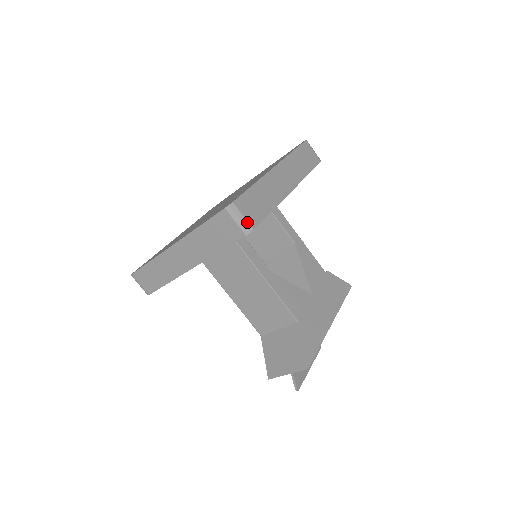
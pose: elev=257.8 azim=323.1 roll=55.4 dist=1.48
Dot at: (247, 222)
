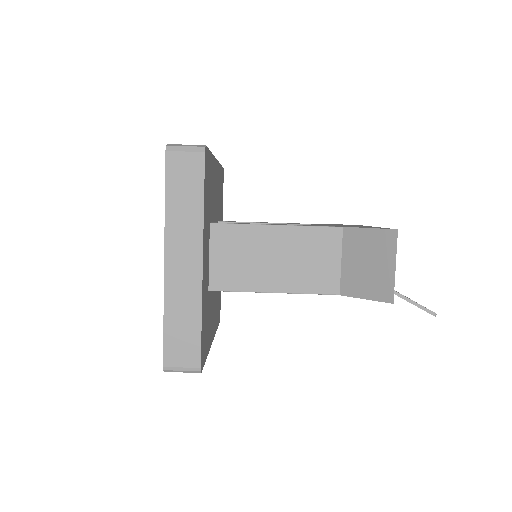
Dot at: (194, 145)
